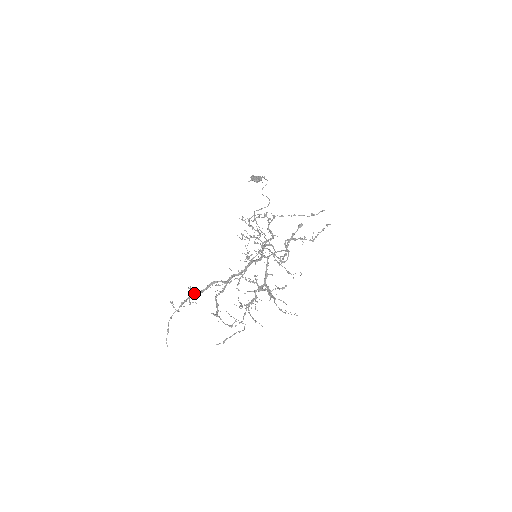
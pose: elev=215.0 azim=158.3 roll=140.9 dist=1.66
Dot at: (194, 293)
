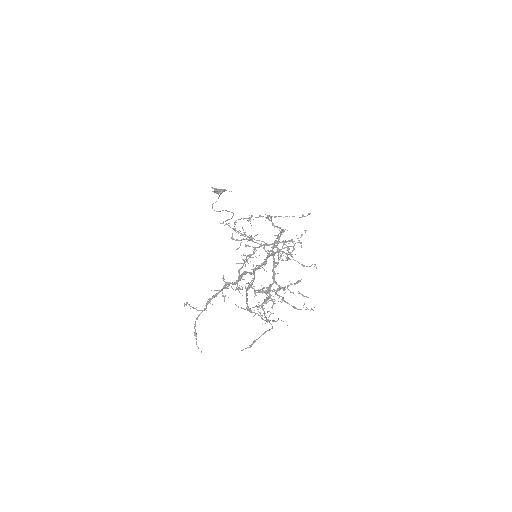
Dot at: occluded
